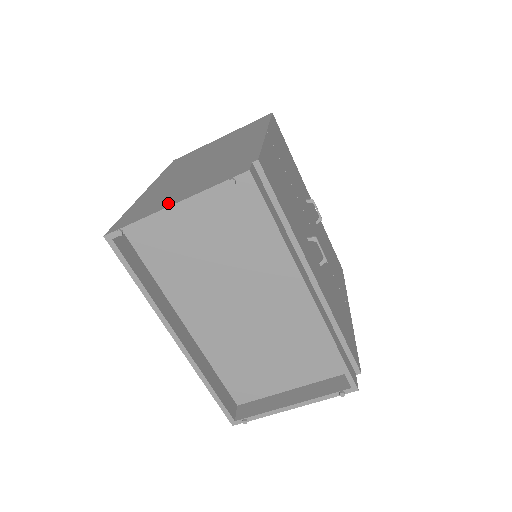
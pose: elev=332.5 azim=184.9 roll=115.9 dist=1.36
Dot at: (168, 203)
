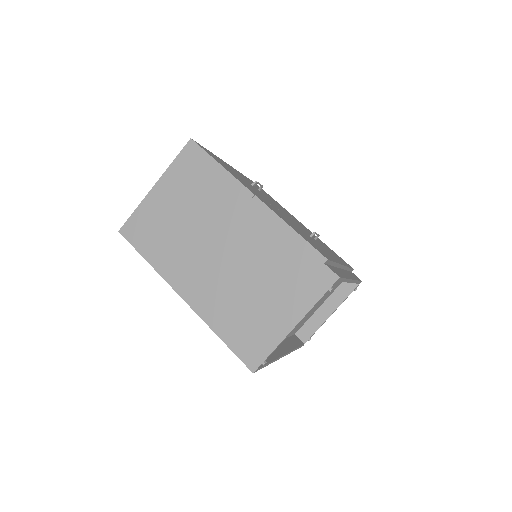
Dot at: (283, 324)
